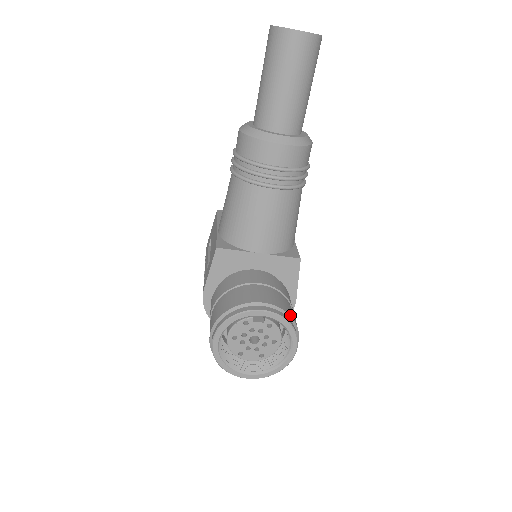
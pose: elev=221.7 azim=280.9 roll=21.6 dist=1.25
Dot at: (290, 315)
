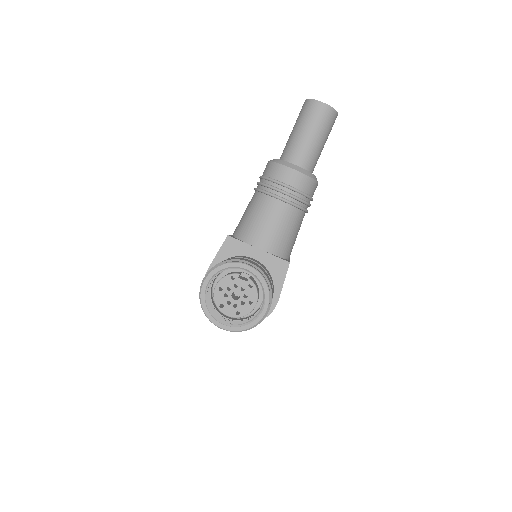
Dot at: occluded
